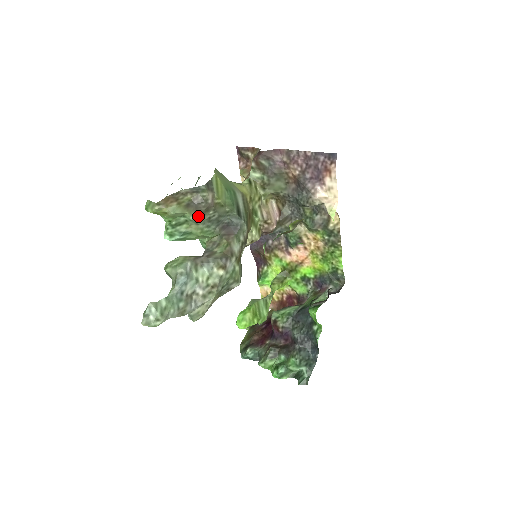
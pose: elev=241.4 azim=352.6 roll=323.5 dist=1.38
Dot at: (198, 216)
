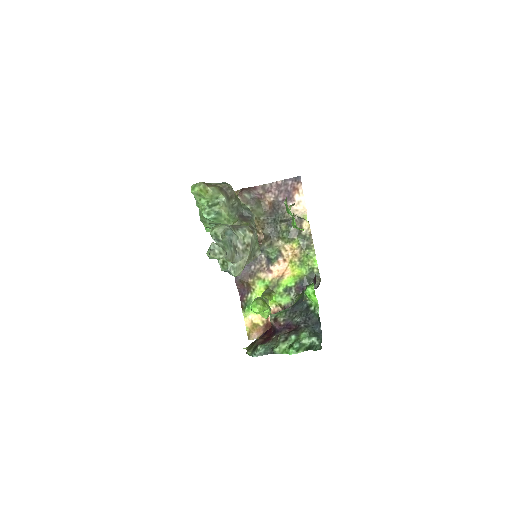
Dot at: (227, 199)
